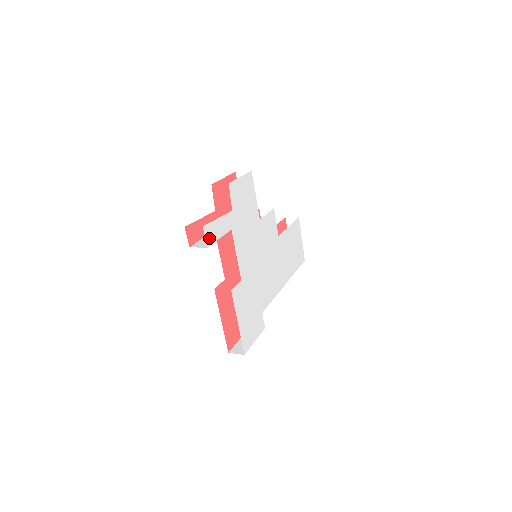
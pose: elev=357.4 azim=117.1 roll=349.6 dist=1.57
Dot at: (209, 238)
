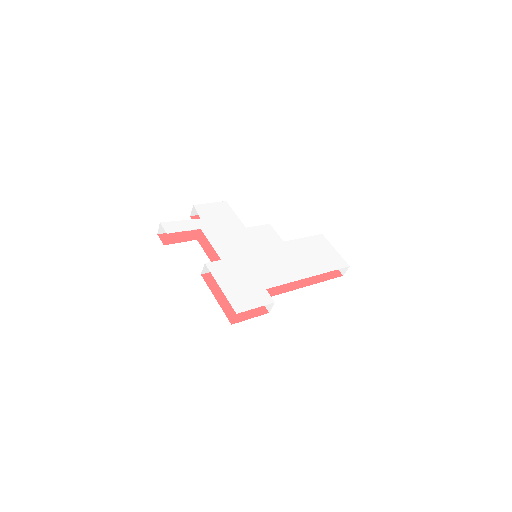
Dot at: (169, 229)
